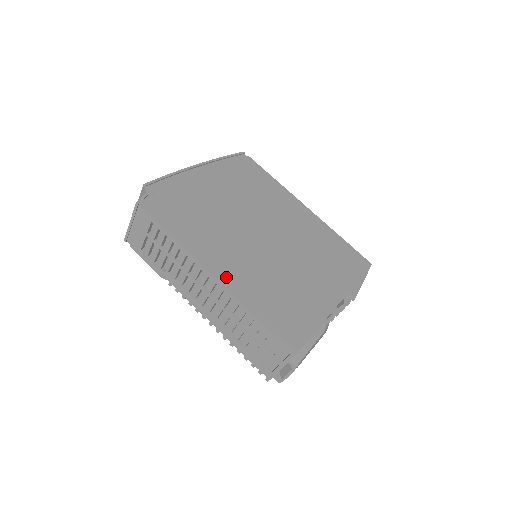
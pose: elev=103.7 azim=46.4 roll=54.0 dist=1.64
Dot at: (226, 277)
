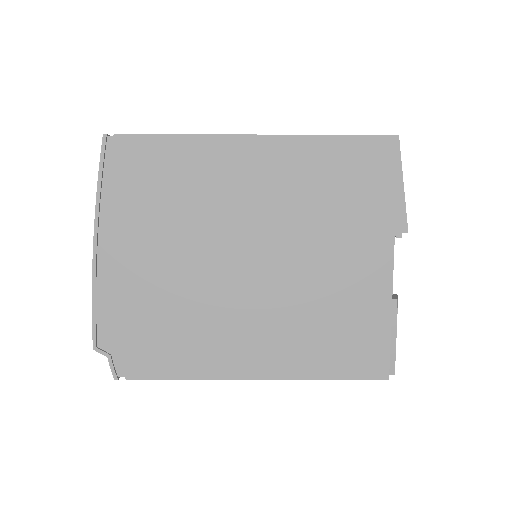
Dot at: (264, 368)
